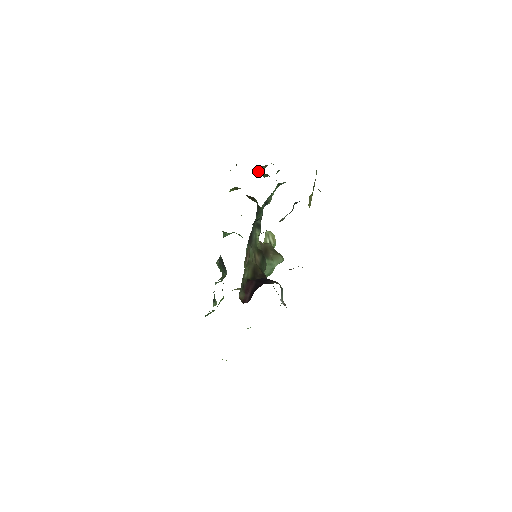
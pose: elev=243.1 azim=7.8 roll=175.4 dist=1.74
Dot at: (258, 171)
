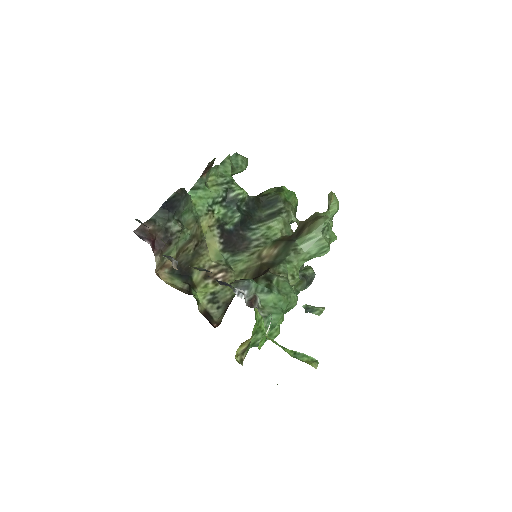
Dot at: occluded
